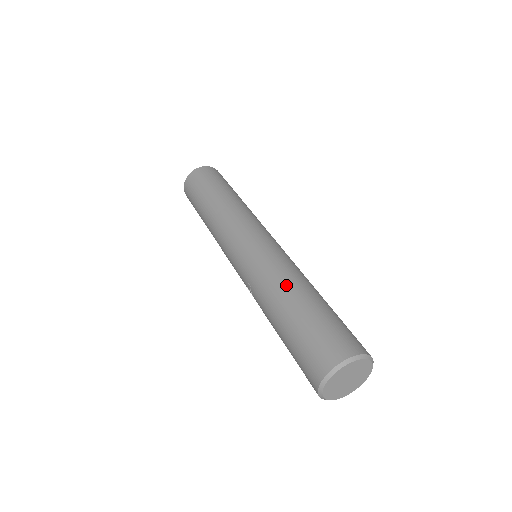
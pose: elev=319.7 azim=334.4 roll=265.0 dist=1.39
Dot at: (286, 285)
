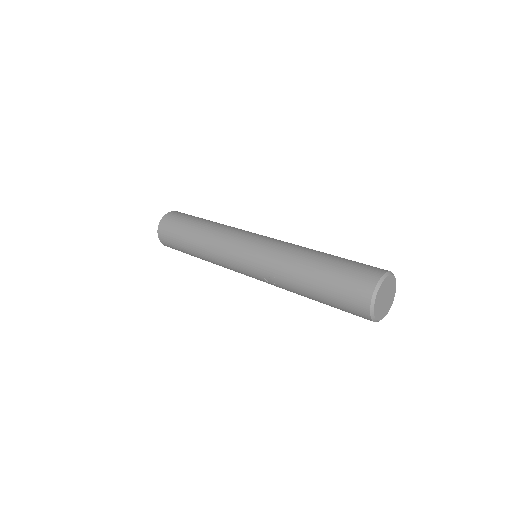
Dot at: (301, 257)
